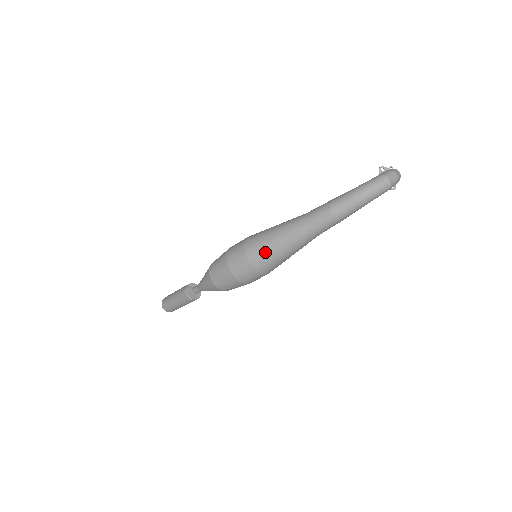
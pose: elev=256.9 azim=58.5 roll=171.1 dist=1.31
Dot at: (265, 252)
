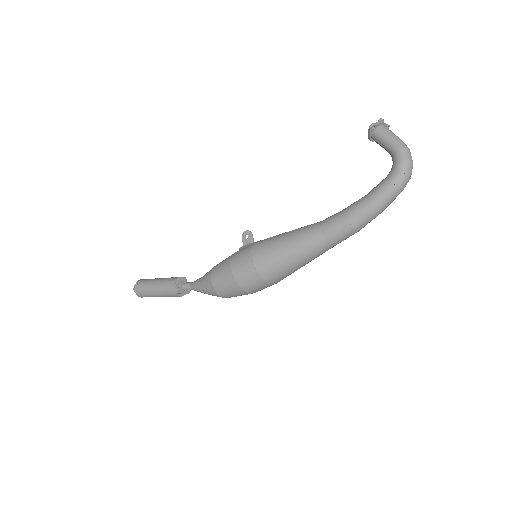
Dot at: (288, 274)
